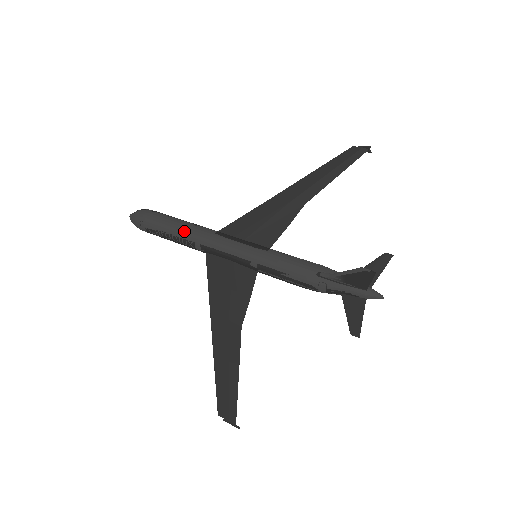
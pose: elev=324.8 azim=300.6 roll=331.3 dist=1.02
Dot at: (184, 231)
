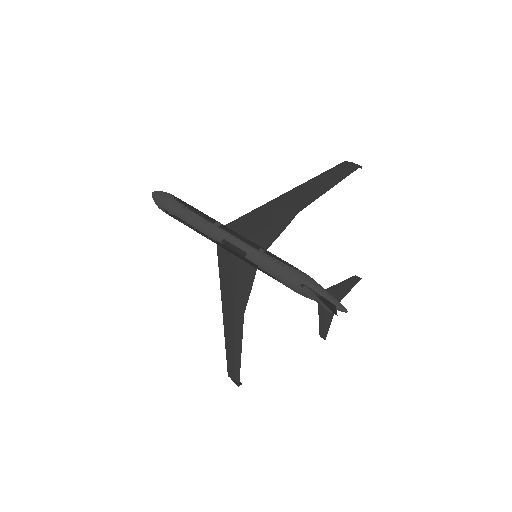
Dot at: (198, 227)
